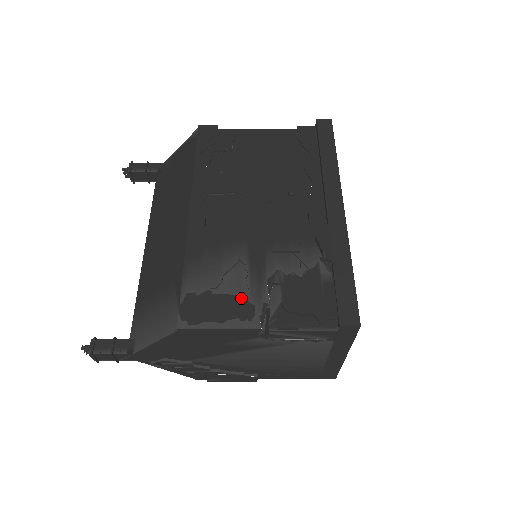
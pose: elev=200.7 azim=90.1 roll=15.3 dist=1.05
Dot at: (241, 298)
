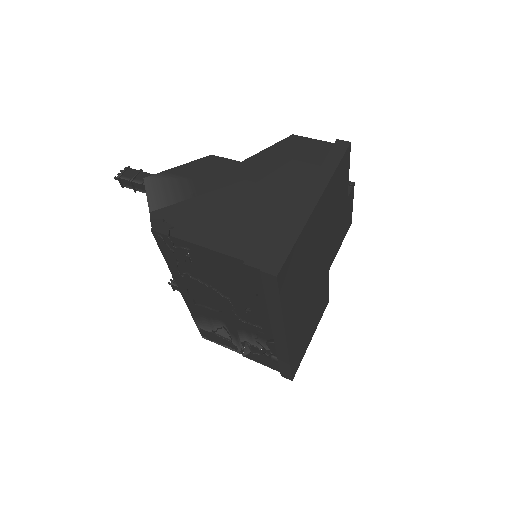
Dot at: (229, 342)
